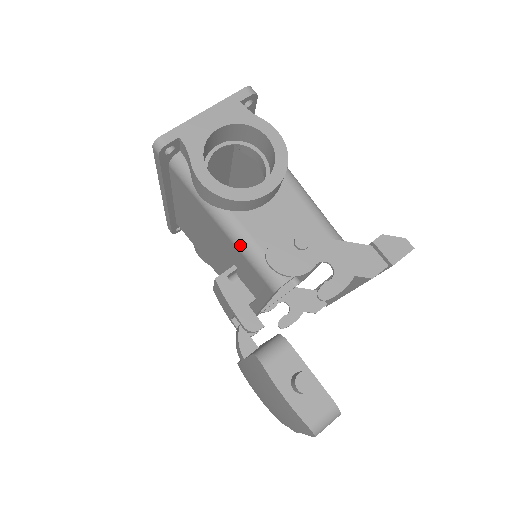
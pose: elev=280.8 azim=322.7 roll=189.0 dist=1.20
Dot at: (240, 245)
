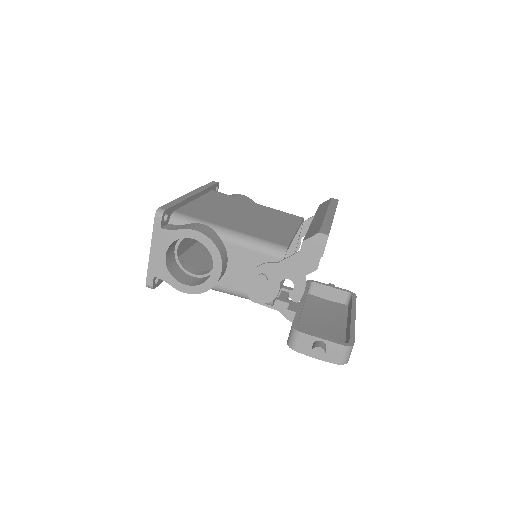
Dot at: occluded
